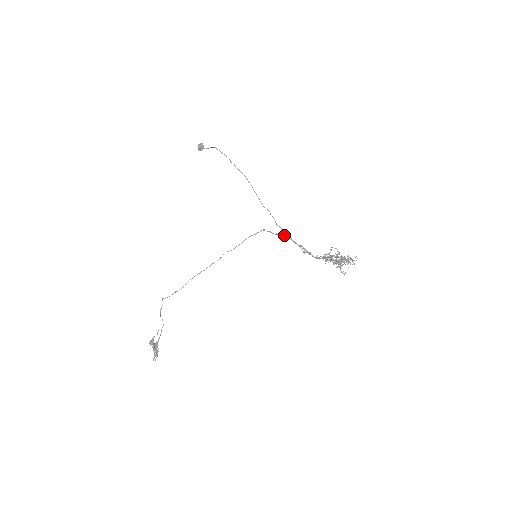
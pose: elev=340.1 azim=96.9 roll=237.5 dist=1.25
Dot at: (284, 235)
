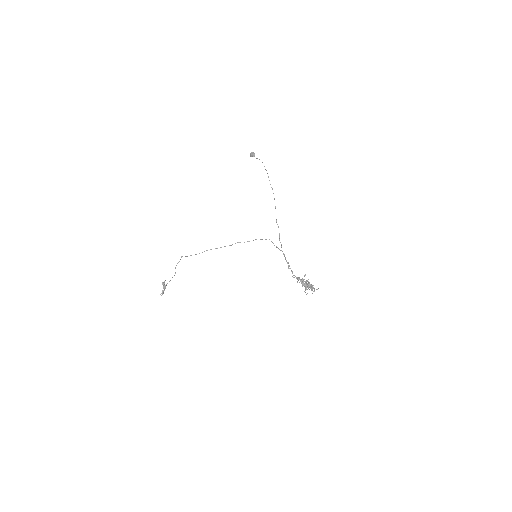
Dot at: (281, 250)
